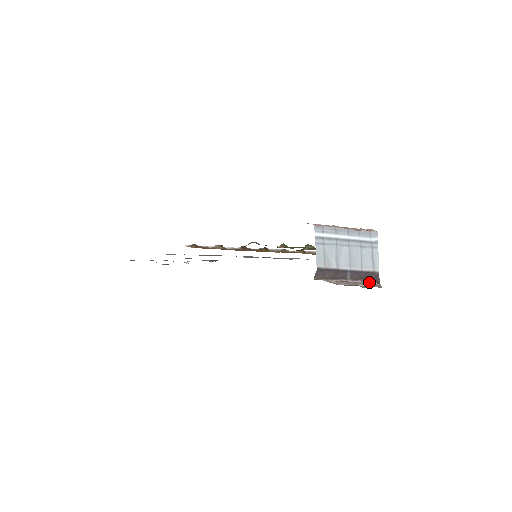
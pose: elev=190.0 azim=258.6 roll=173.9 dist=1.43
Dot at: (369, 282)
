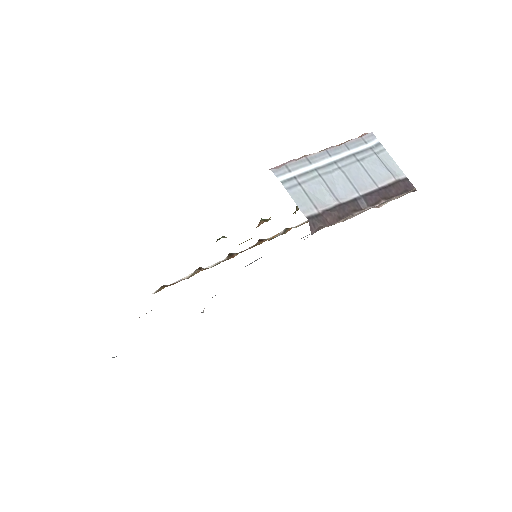
Dot at: occluded
